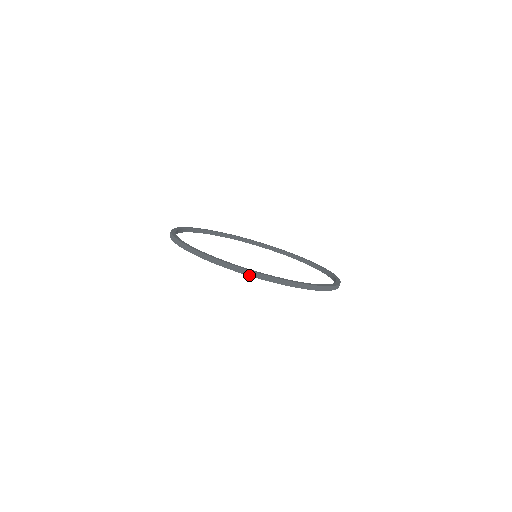
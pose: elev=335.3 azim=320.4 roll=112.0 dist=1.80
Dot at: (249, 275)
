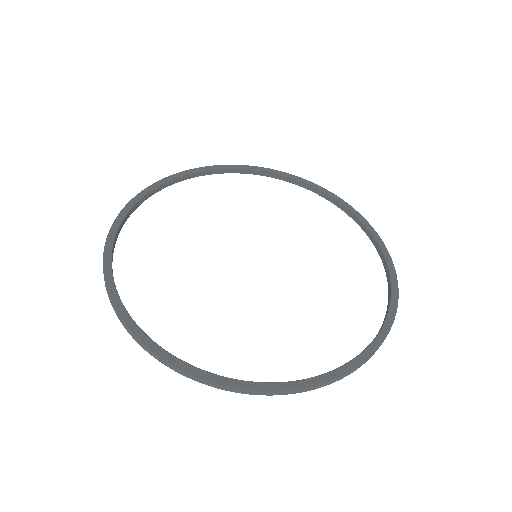
Dot at: (241, 393)
